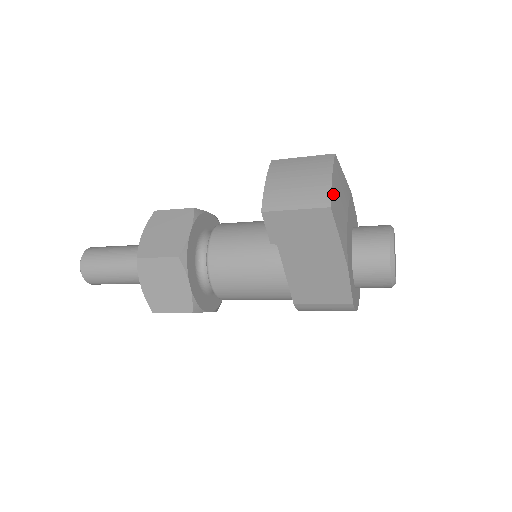
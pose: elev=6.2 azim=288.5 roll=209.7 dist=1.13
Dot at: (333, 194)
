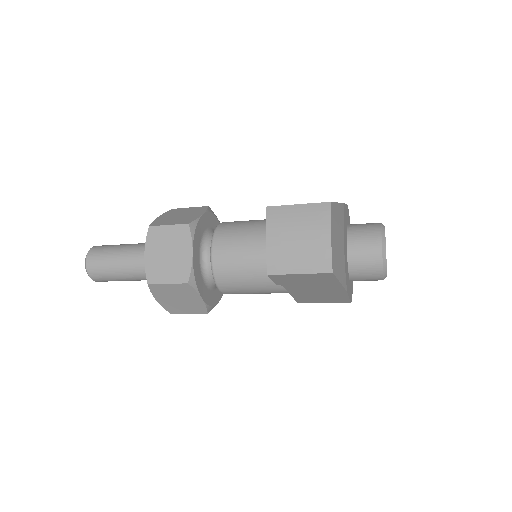
Dot at: (333, 254)
